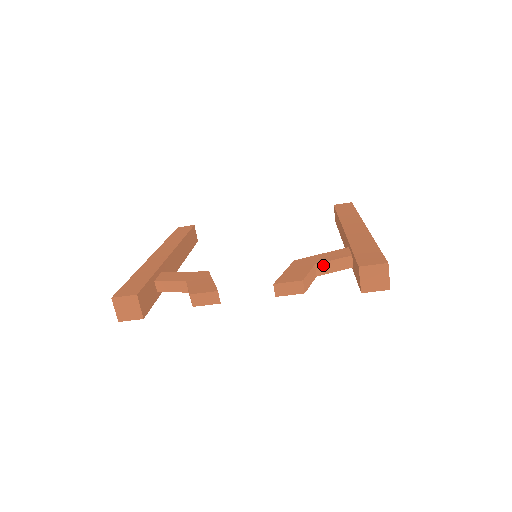
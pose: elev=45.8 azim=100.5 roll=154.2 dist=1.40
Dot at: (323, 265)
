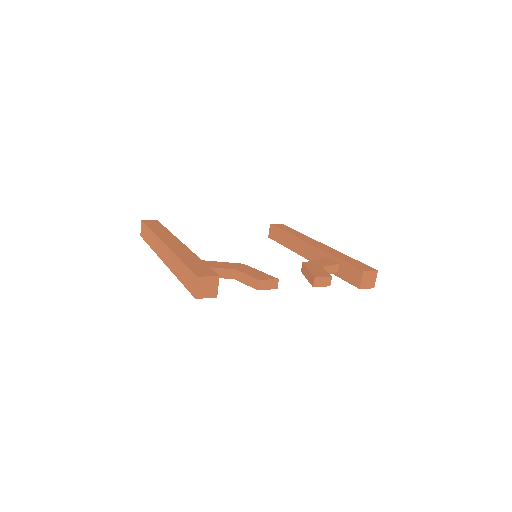
Dot at: (326, 268)
